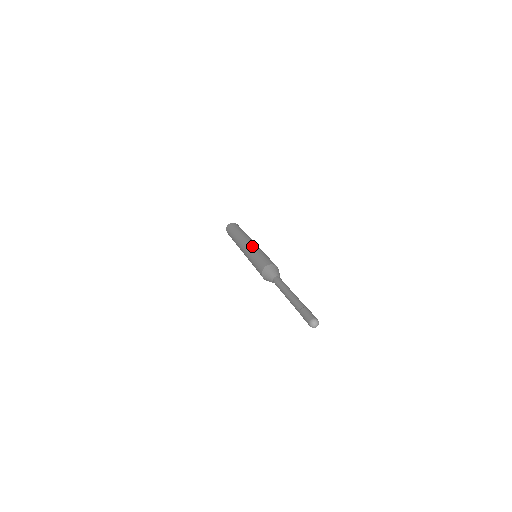
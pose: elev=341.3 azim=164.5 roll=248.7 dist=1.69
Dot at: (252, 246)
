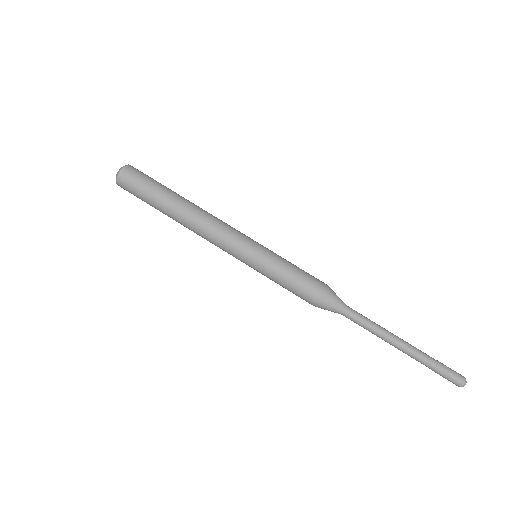
Dot at: (243, 253)
